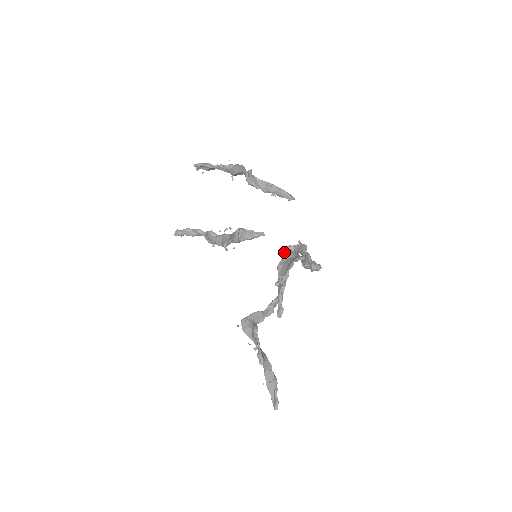
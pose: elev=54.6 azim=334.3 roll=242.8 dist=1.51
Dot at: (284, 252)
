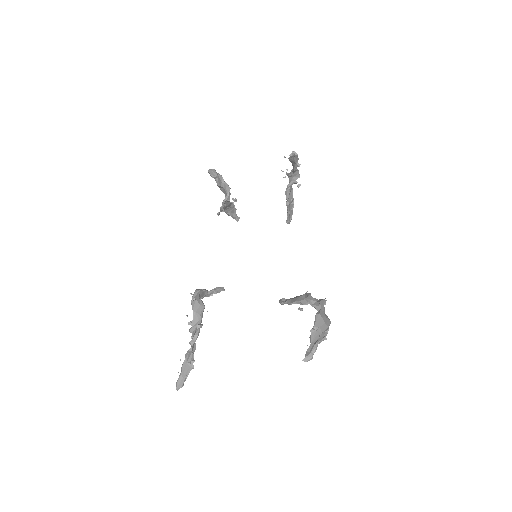
Dot at: (323, 304)
